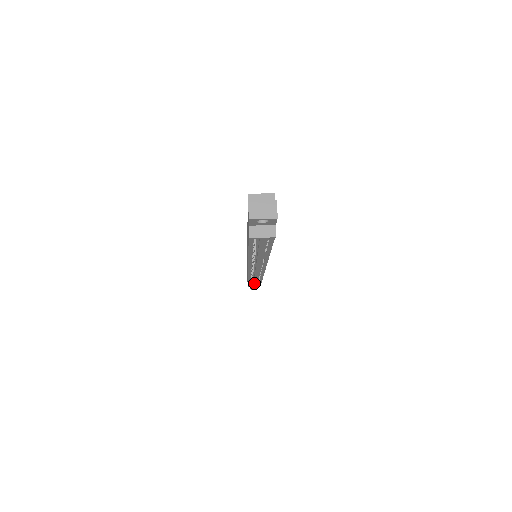
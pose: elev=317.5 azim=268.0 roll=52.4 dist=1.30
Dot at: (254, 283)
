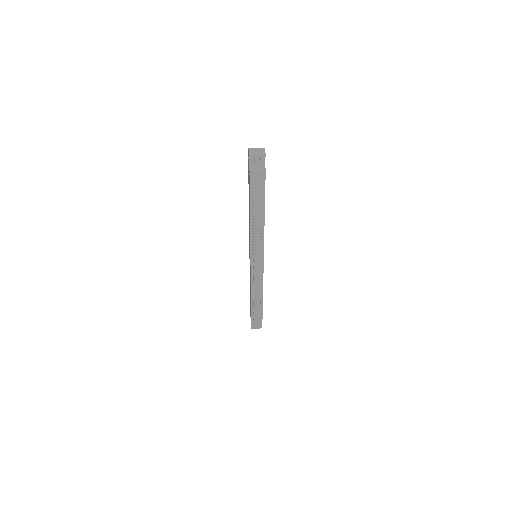
Dot at: (256, 314)
